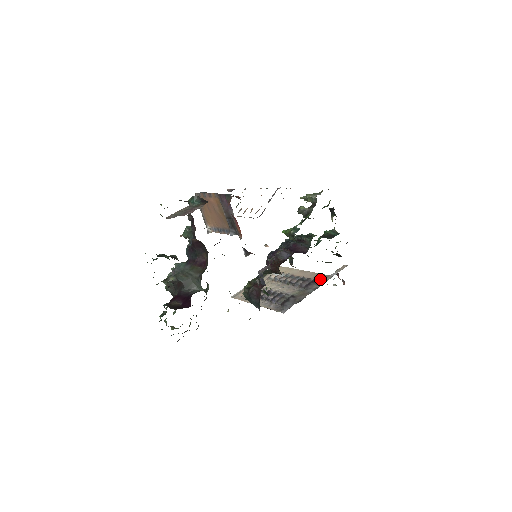
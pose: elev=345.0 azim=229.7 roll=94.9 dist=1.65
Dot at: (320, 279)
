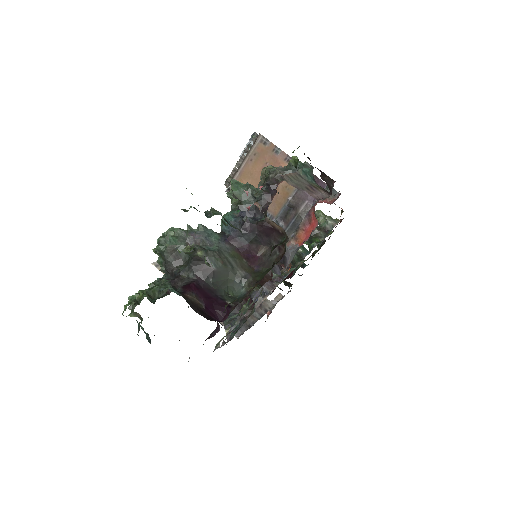
Dot at: occluded
